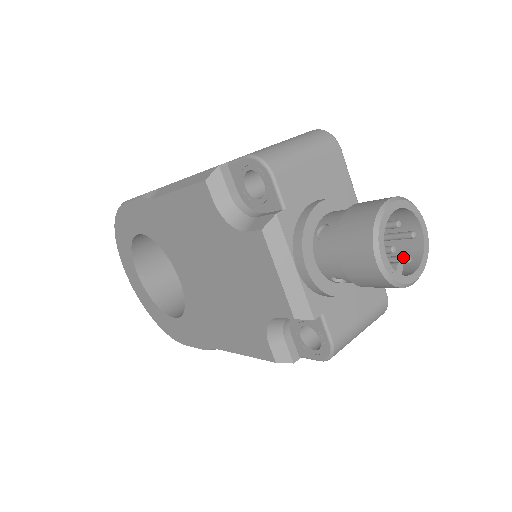
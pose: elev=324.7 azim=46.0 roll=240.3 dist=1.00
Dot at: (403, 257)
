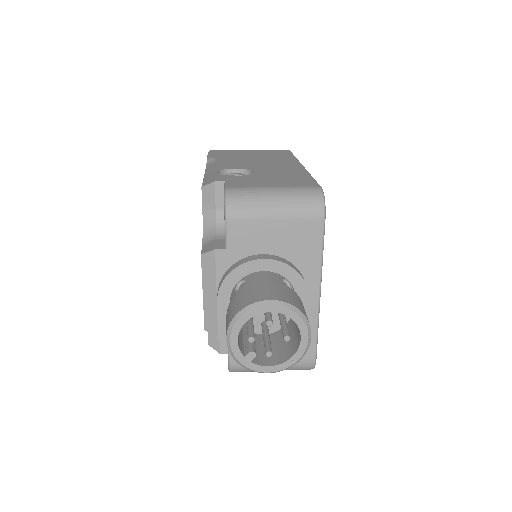
Dot at: (267, 349)
